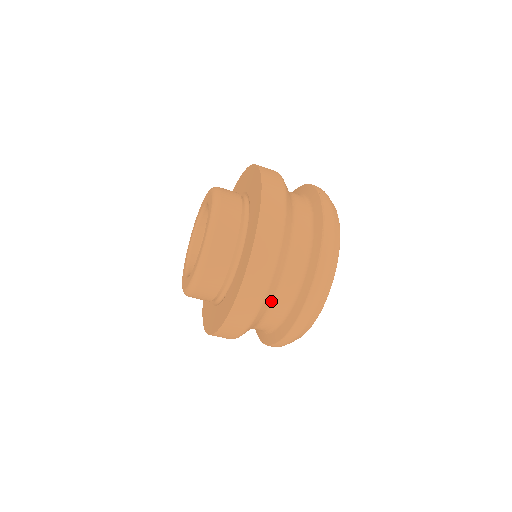
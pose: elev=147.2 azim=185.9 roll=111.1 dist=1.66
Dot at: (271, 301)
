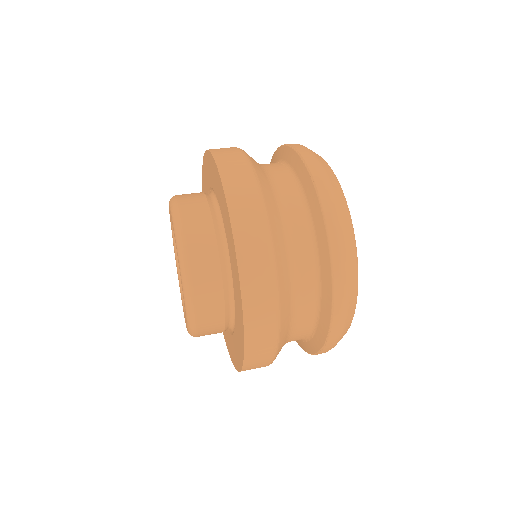
Dot at: (287, 258)
